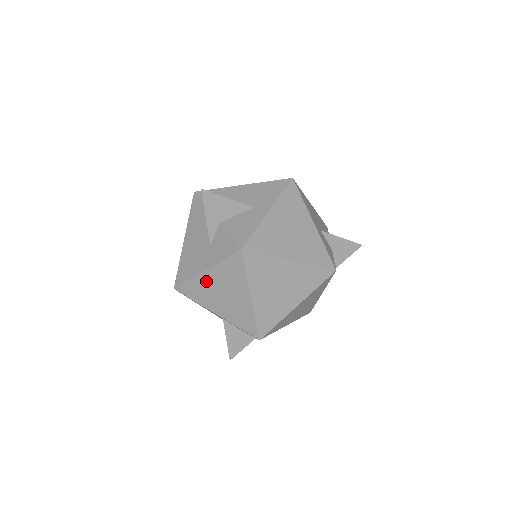
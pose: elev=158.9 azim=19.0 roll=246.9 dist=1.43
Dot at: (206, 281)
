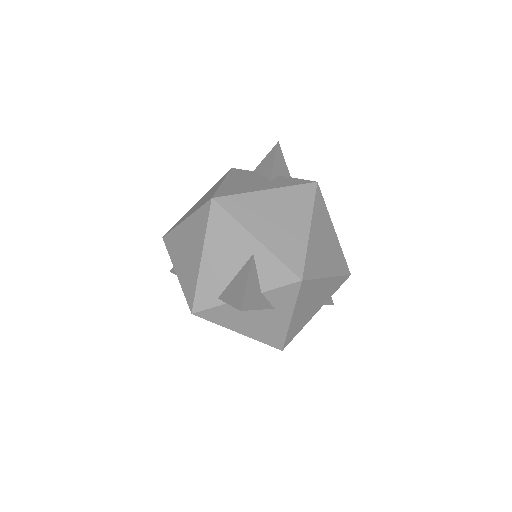
Dot at: (263, 200)
